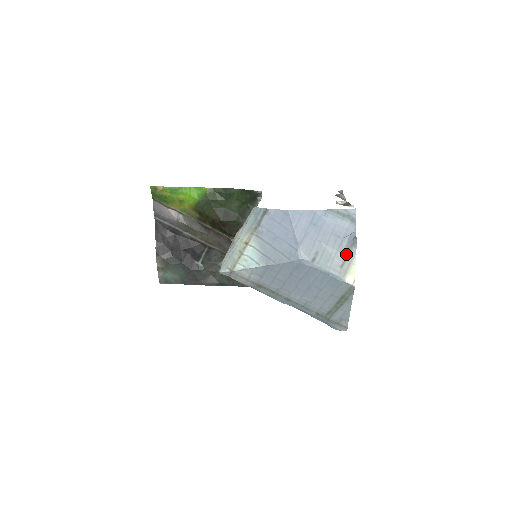
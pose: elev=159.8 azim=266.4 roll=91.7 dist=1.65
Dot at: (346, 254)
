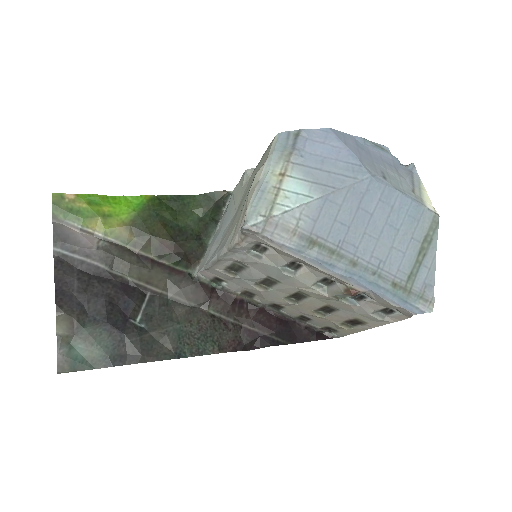
Dot at: (410, 179)
